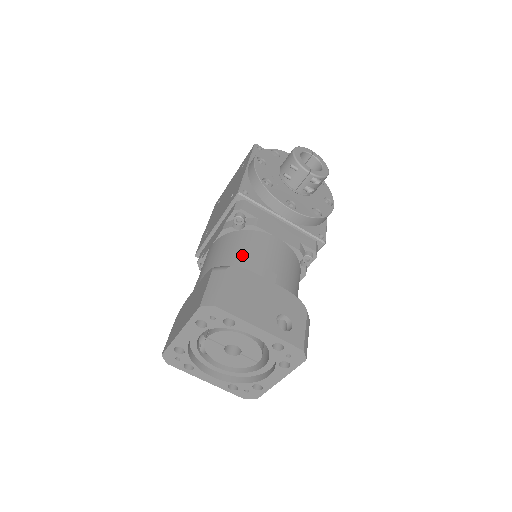
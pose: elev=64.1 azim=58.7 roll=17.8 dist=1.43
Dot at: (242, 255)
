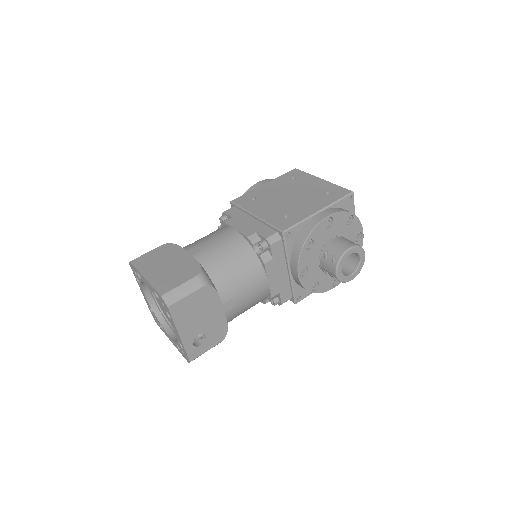
Dot at: (231, 275)
